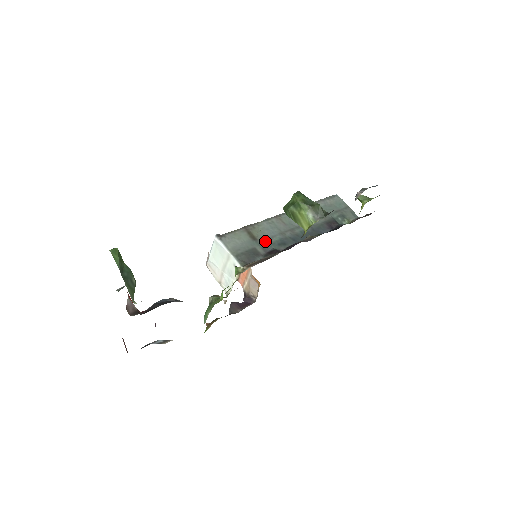
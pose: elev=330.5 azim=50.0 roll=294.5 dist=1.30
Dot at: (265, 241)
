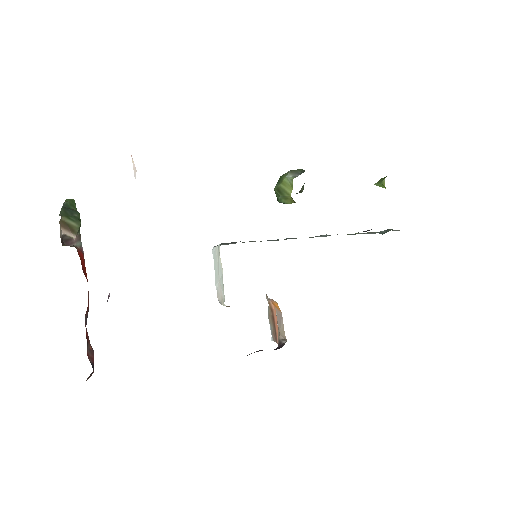
Dot at: occluded
